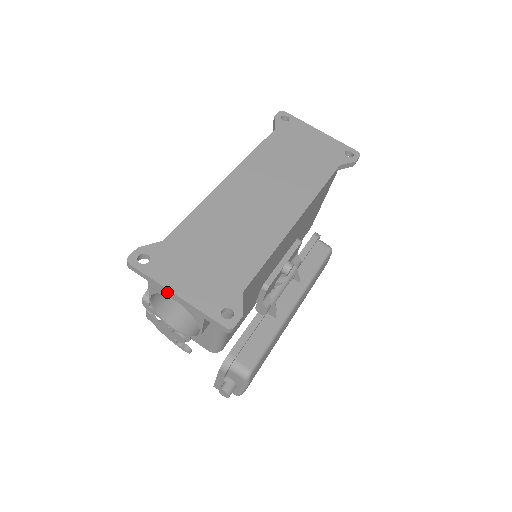
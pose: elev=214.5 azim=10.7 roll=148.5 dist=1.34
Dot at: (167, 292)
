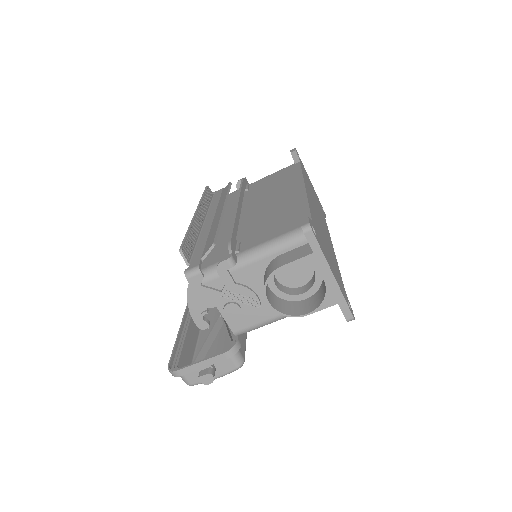
Dot at: (325, 270)
